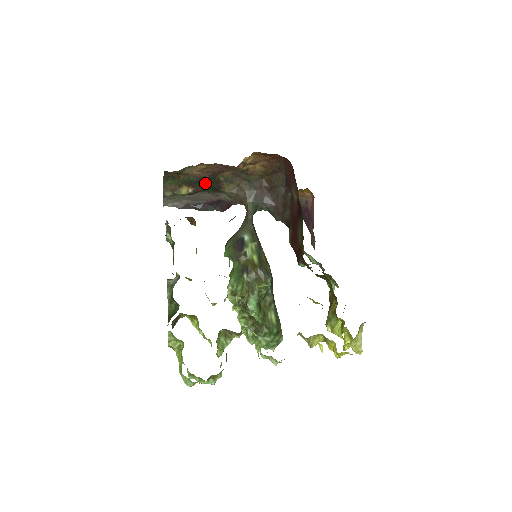
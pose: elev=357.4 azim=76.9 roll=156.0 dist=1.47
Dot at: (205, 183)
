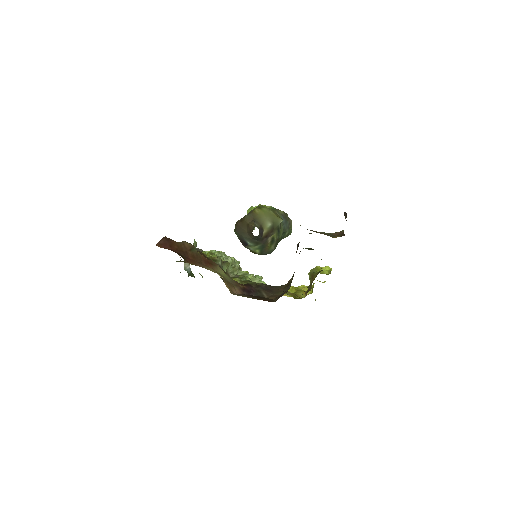
Dot at: occluded
